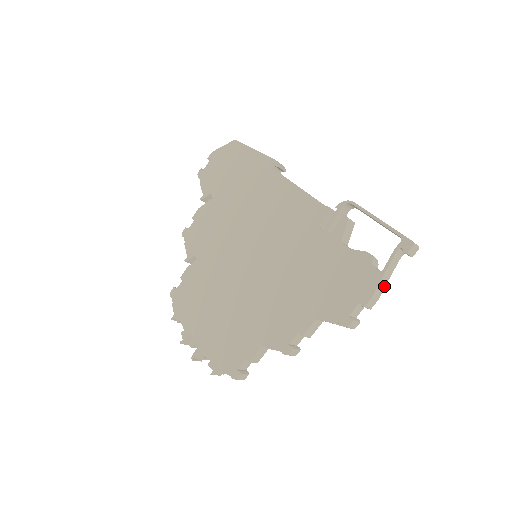
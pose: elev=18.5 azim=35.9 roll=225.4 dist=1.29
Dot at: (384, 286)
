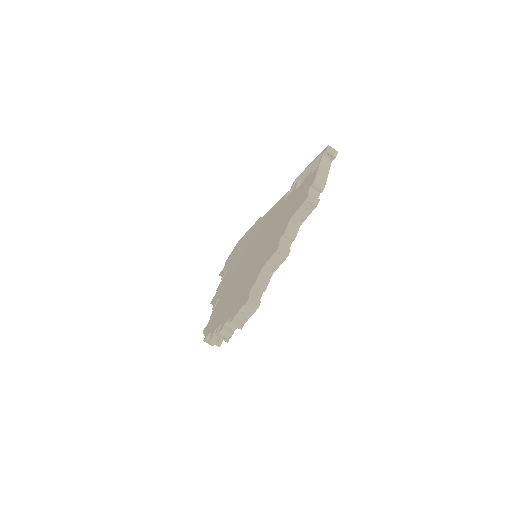
Dot at: (326, 177)
